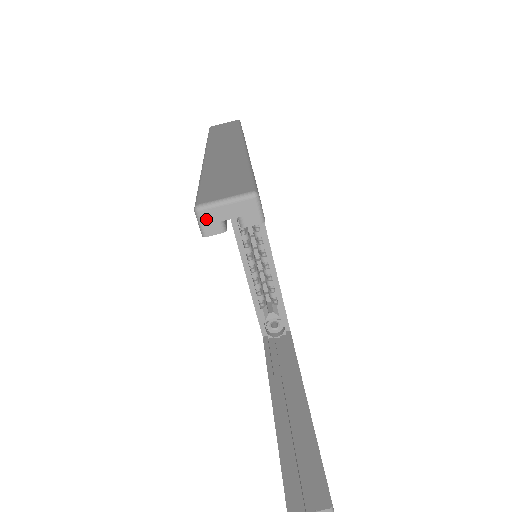
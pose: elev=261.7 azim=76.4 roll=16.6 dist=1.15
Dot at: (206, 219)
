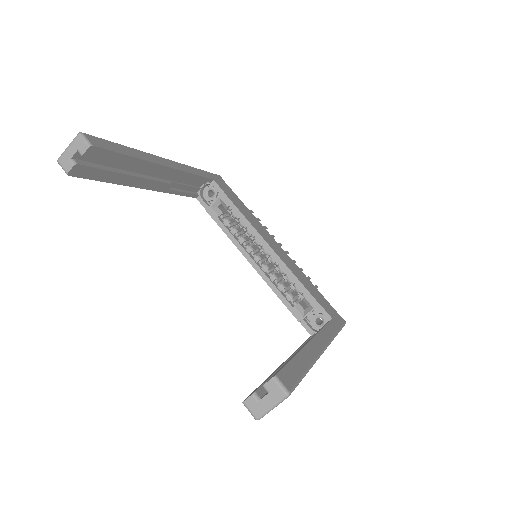
Dot at: (63, 163)
